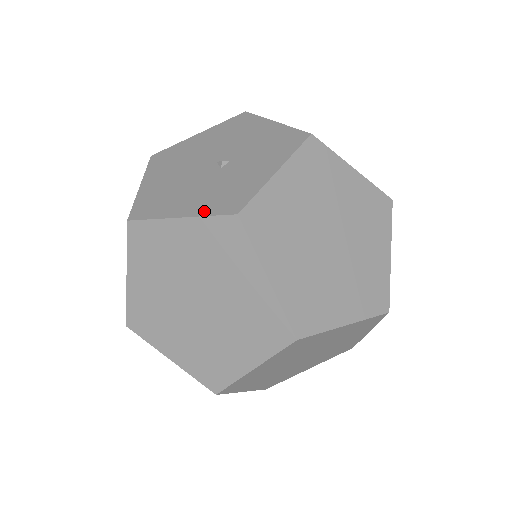
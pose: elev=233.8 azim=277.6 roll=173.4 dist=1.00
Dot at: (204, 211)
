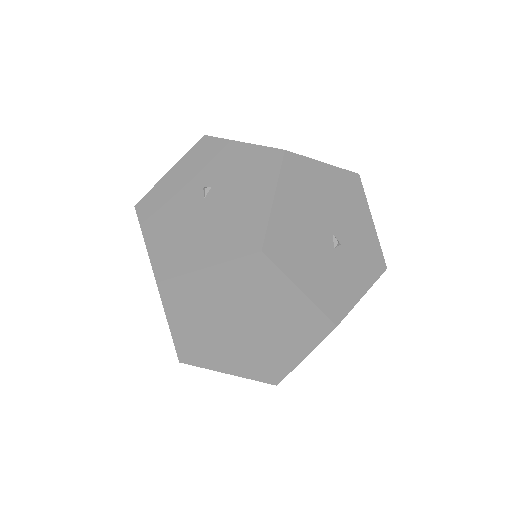
Dot at: (319, 301)
